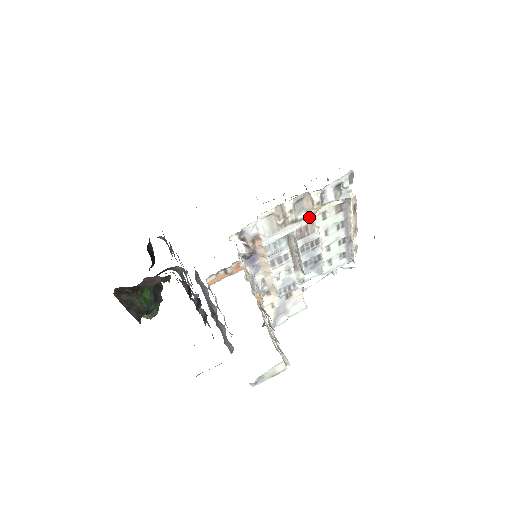
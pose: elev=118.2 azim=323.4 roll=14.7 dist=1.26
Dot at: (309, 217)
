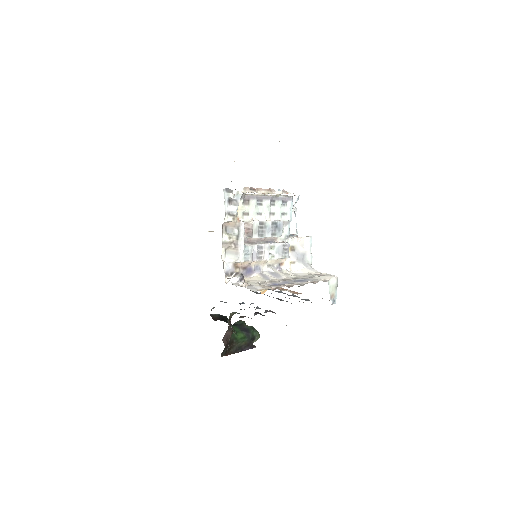
Dot at: (240, 227)
